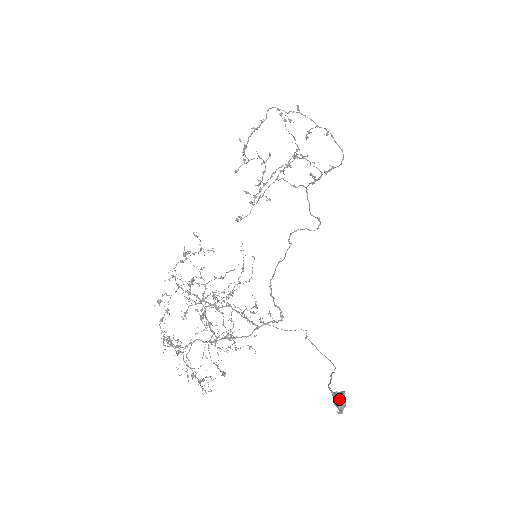
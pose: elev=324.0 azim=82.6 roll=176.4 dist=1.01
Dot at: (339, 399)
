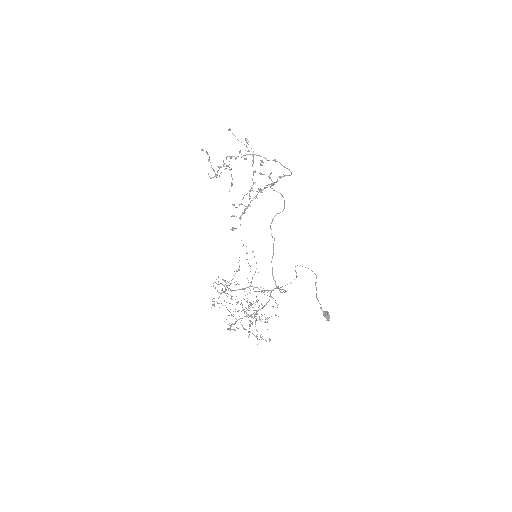
Dot at: (326, 316)
